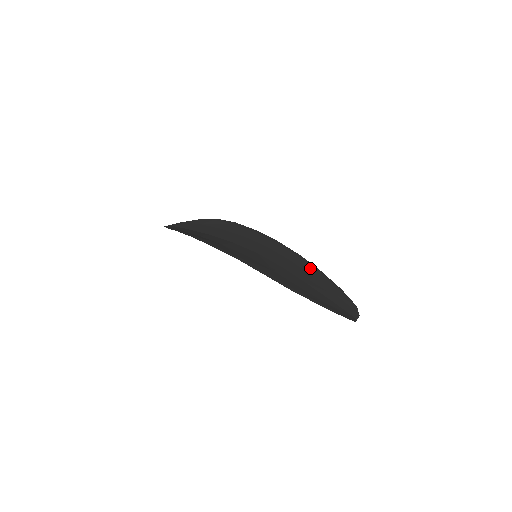
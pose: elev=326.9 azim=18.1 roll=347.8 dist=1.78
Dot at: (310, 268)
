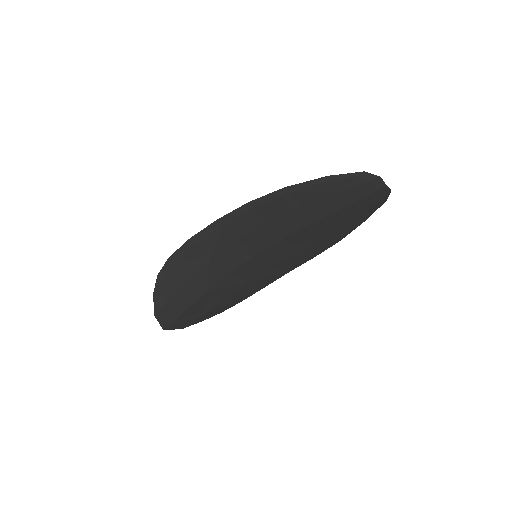
Dot at: (325, 241)
